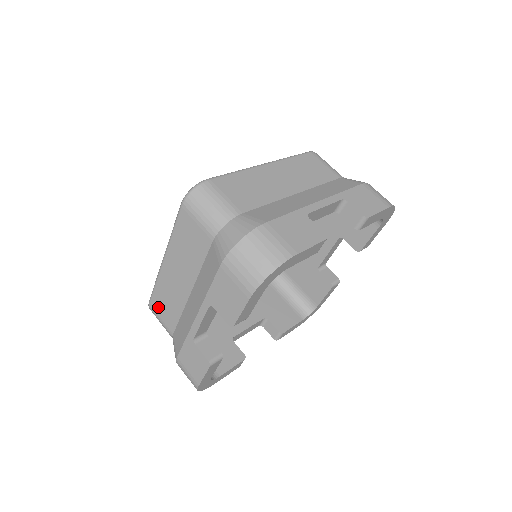
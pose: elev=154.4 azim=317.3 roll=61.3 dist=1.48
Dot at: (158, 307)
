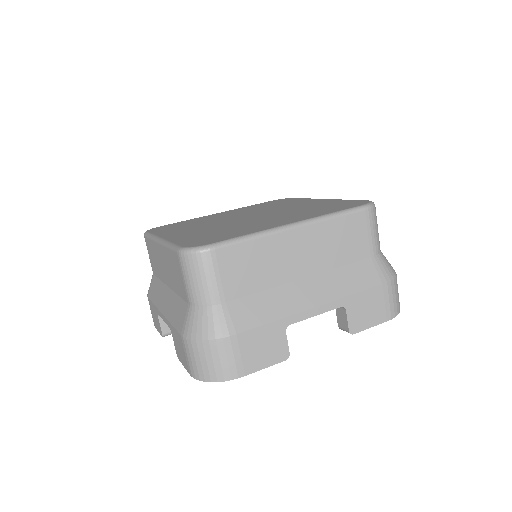
Dot at: (149, 249)
